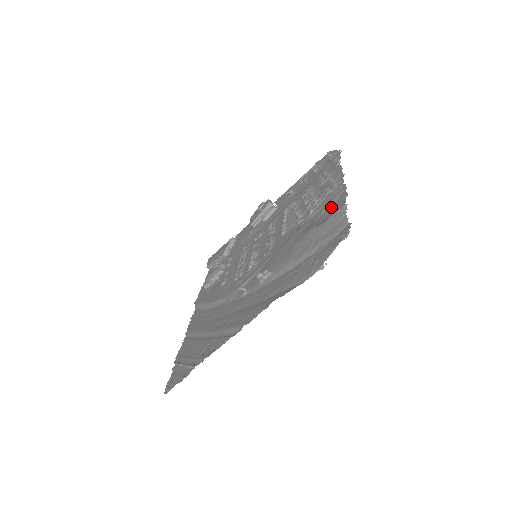
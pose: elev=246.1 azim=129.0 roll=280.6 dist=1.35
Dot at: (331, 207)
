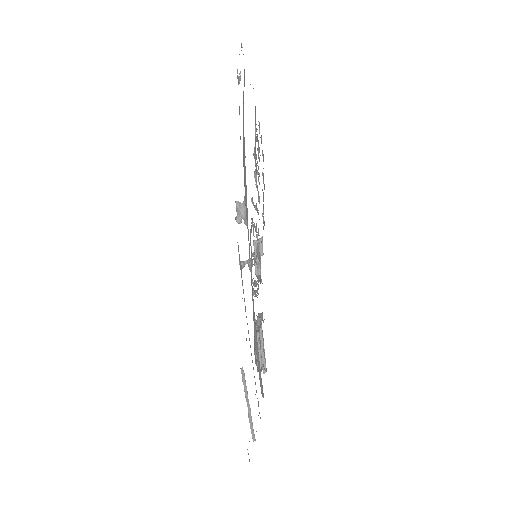
Dot at: (255, 116)
